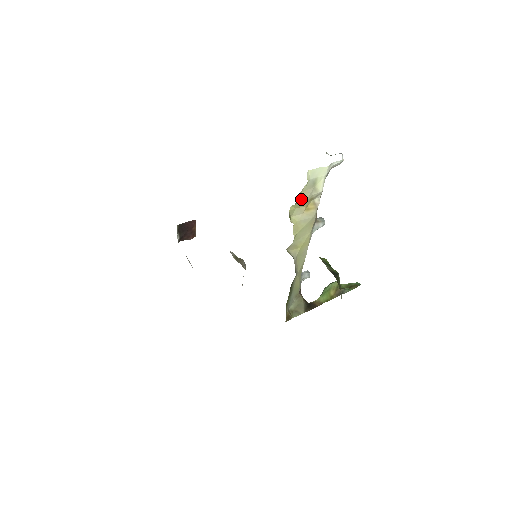
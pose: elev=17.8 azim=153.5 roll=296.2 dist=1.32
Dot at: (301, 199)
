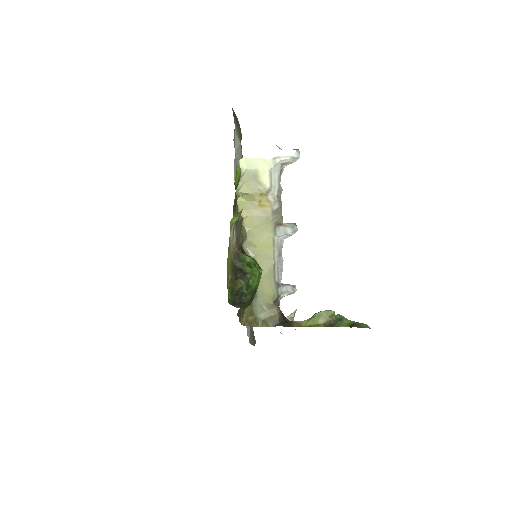
Dot at: (245, 190)
